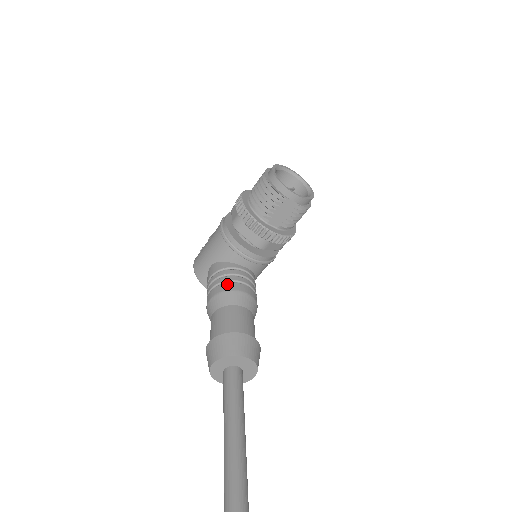
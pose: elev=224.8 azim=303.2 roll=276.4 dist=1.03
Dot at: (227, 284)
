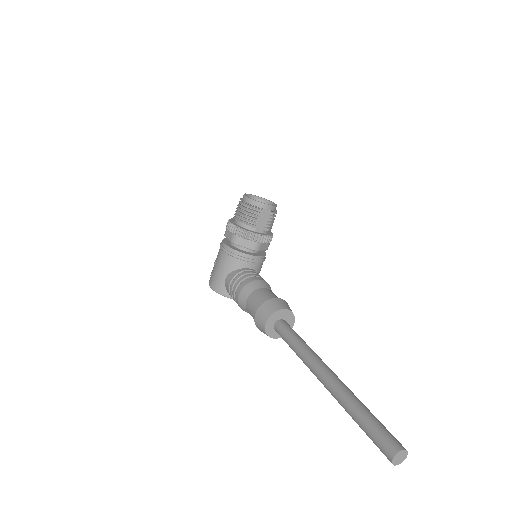
Dot at: (246, 280)
